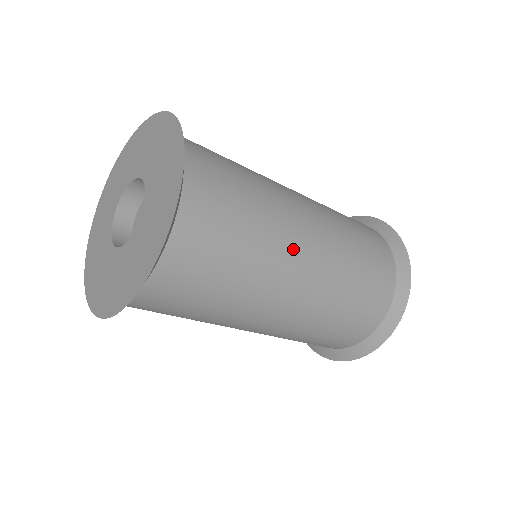
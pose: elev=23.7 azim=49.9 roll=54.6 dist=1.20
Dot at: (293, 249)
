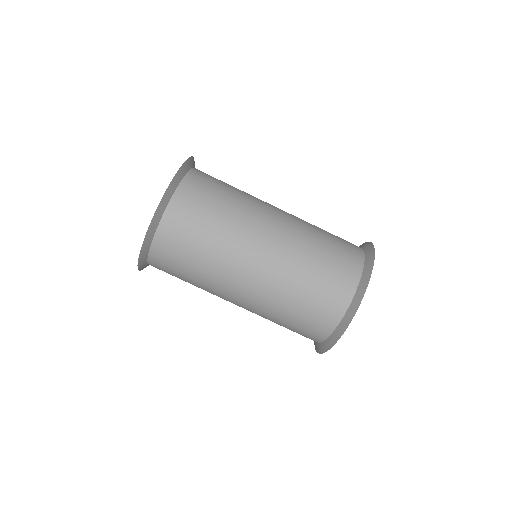
Dot at: (262, 215)
